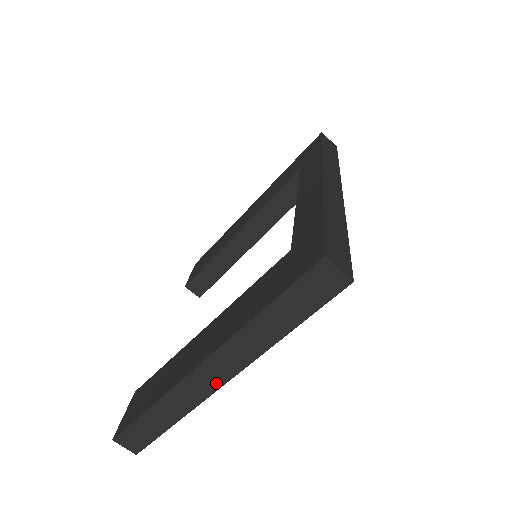
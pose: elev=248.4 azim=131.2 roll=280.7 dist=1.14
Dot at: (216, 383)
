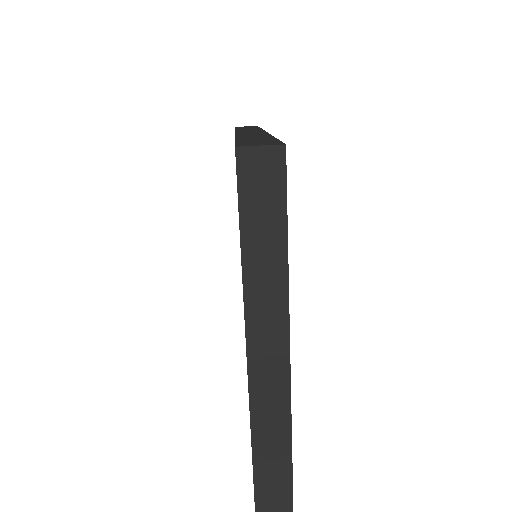
Dot at: (281, 376)
